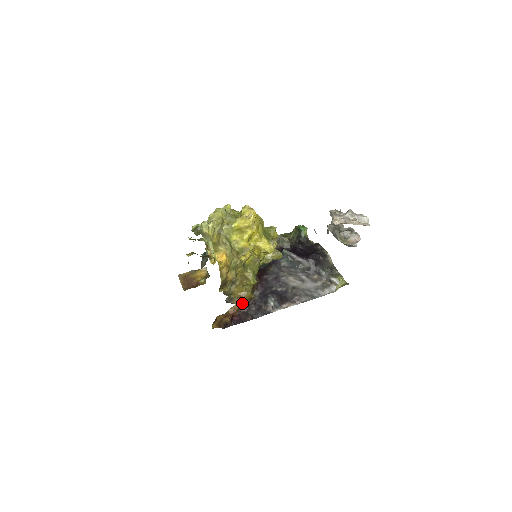
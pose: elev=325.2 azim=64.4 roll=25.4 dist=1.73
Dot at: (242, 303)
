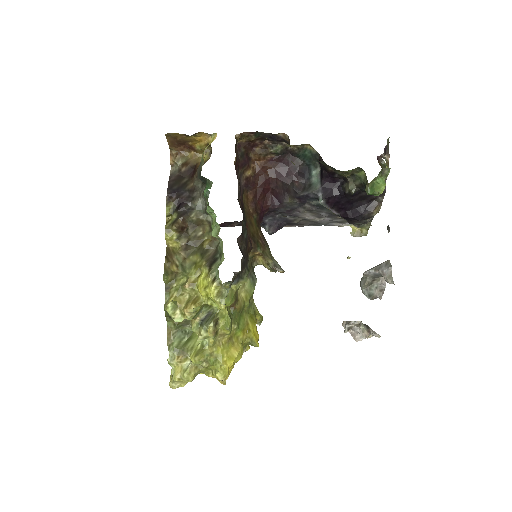
Dot at: occluded
